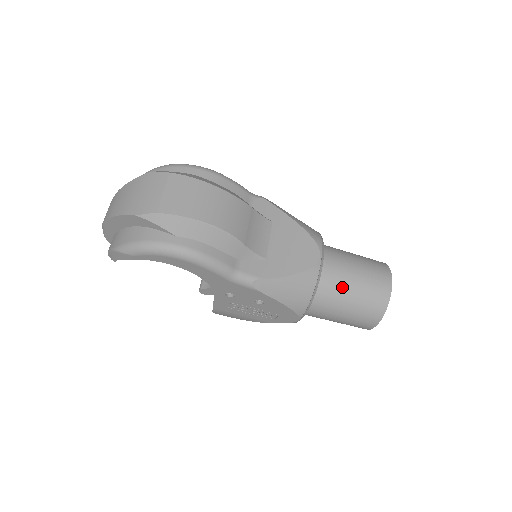
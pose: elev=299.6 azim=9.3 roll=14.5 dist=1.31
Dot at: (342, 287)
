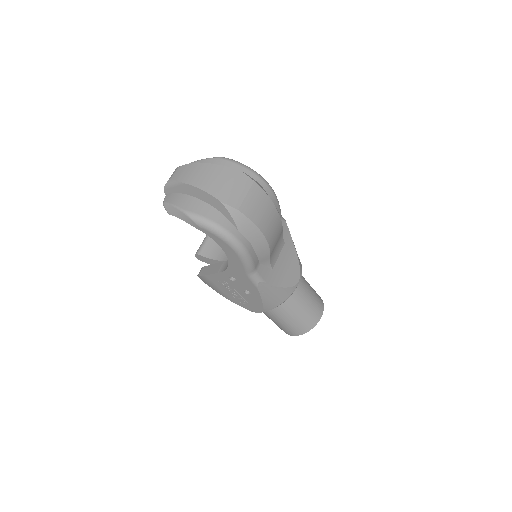
Dot at: (297, 305)
